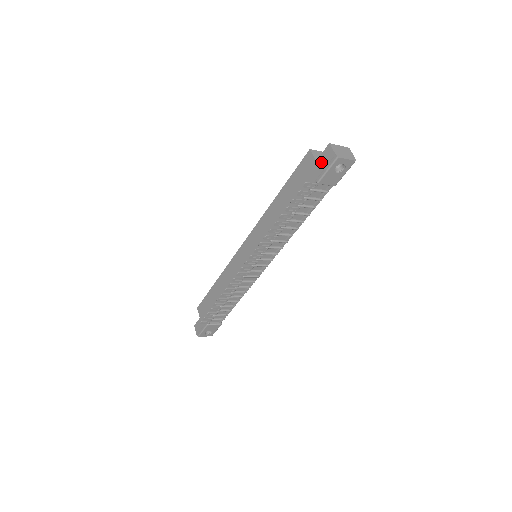
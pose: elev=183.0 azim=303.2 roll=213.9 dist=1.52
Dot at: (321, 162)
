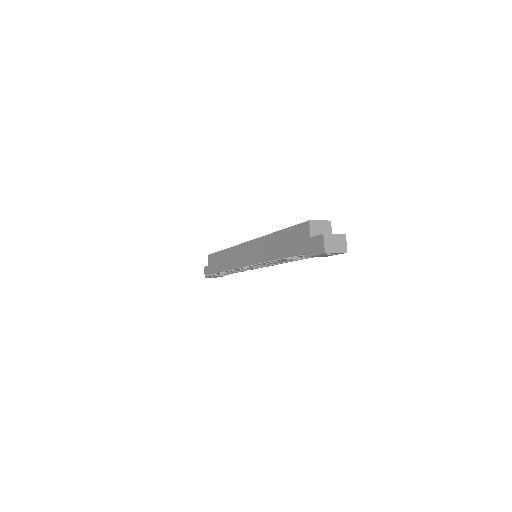
Dot at: (313, 243)
